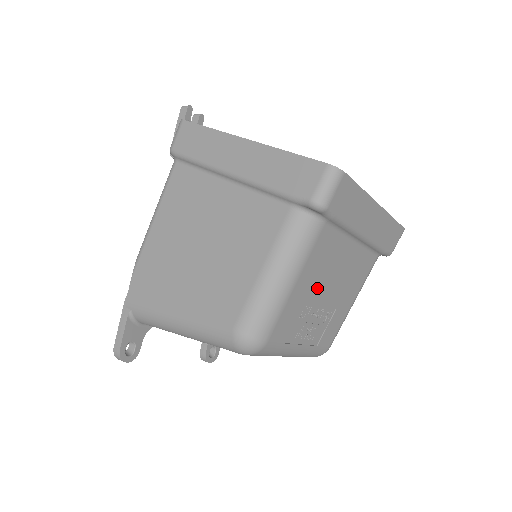
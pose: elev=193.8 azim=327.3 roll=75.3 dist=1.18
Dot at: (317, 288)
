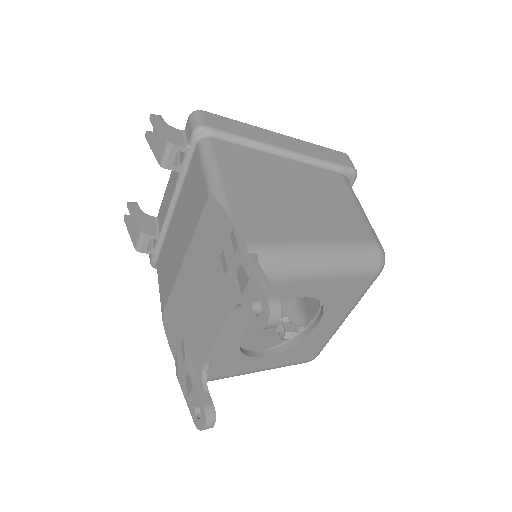
Dot at: occluded
